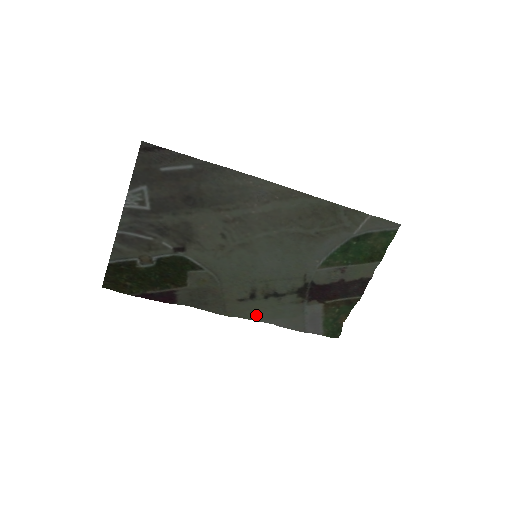
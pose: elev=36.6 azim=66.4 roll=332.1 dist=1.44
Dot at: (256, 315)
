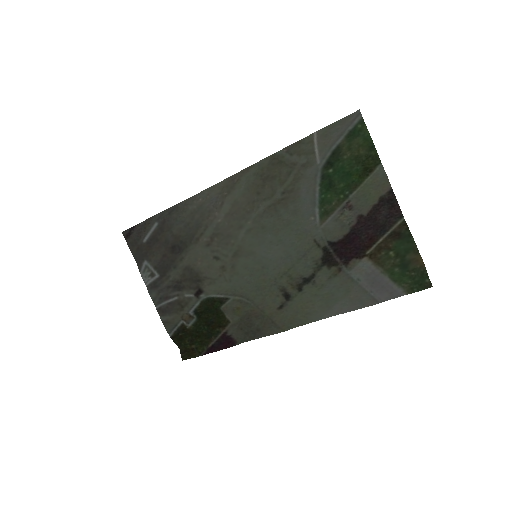
Dot at: (310, 314)
